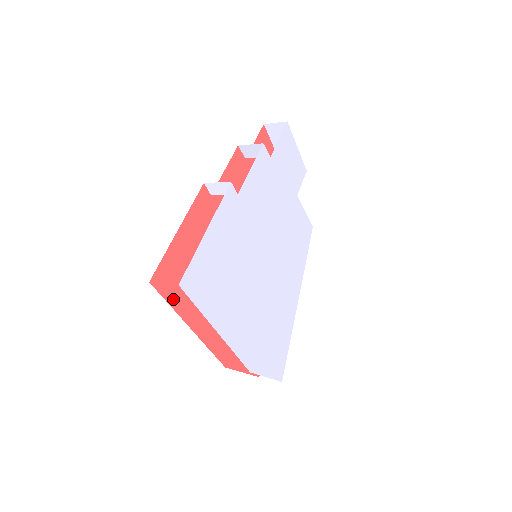
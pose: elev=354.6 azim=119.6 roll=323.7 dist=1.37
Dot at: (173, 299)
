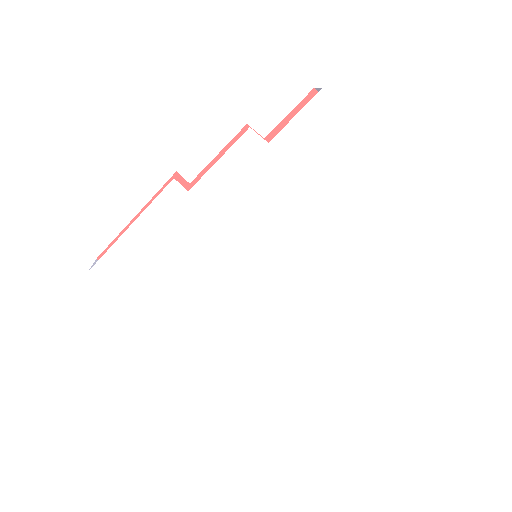
Dot at: occluded
